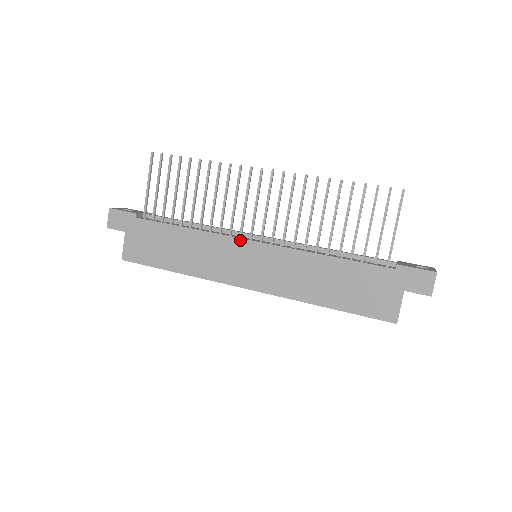
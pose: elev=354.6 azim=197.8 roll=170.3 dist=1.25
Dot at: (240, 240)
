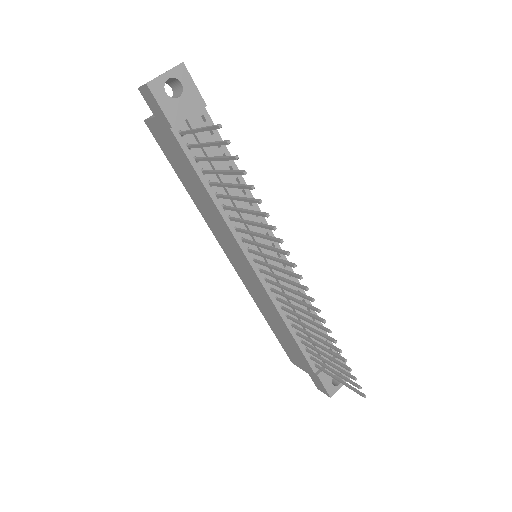
Dot at: (244, 255)
